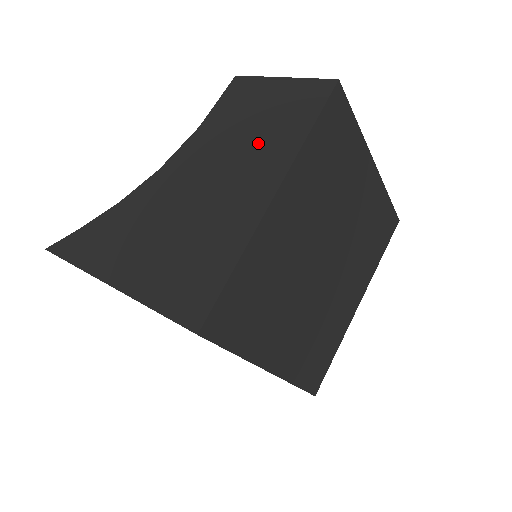
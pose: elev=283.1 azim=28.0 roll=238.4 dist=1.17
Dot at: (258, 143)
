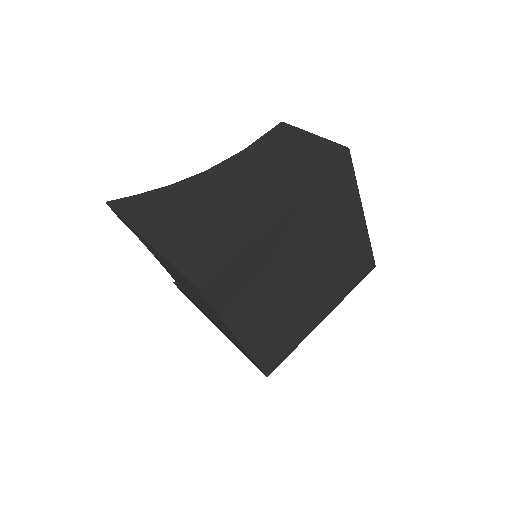
Dot at: (280, 174)
